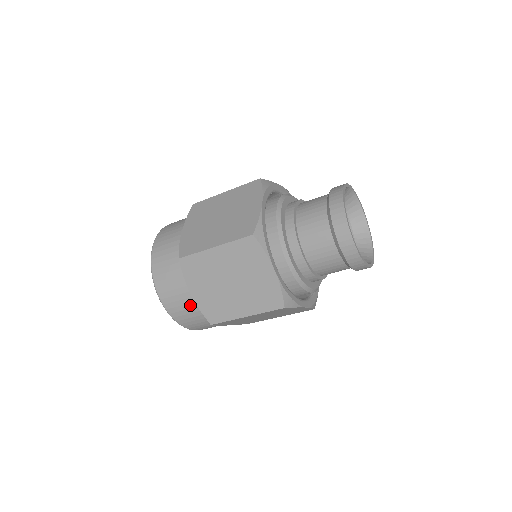
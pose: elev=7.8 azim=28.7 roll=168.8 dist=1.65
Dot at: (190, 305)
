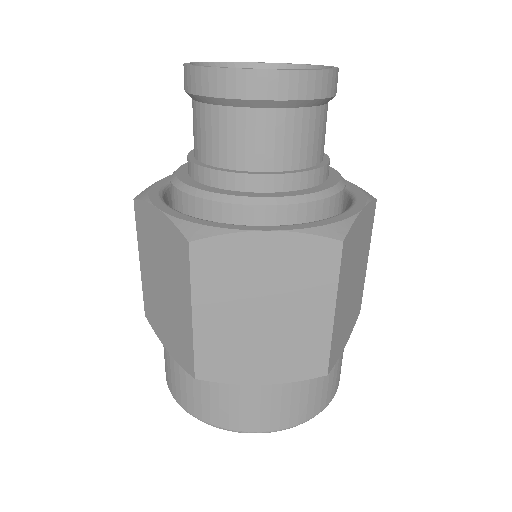
Dot at: (182, 372)
